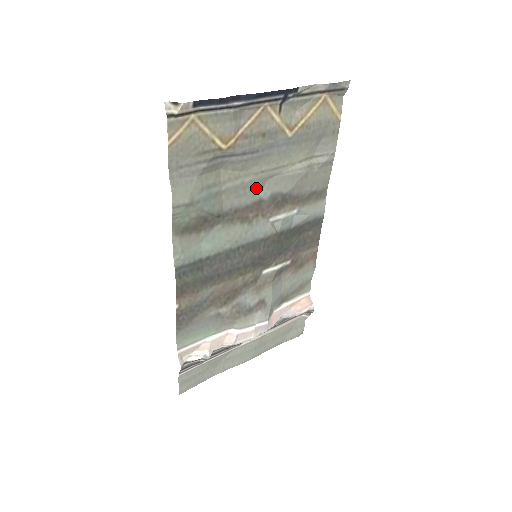
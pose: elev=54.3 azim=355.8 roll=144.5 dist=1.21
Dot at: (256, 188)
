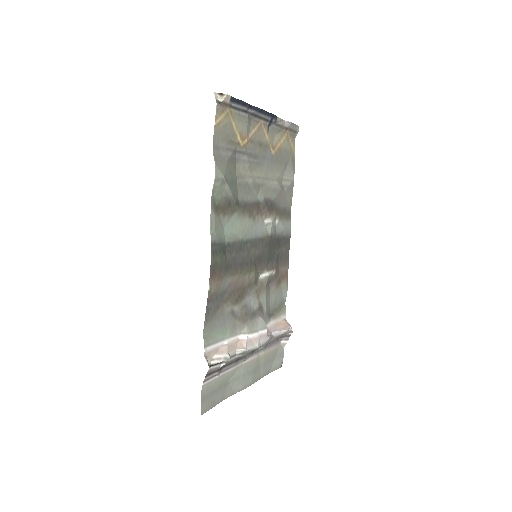
Dot at: (255, 191)
